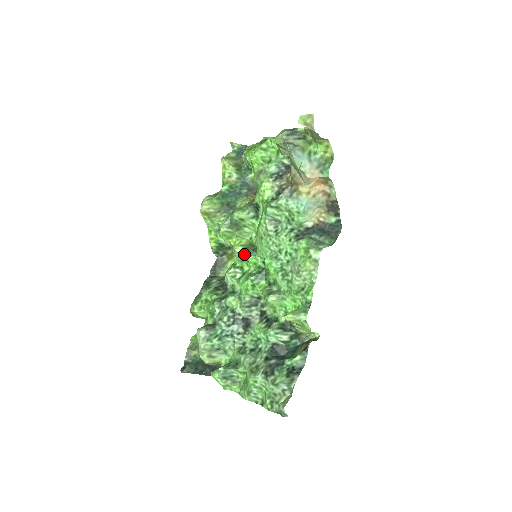
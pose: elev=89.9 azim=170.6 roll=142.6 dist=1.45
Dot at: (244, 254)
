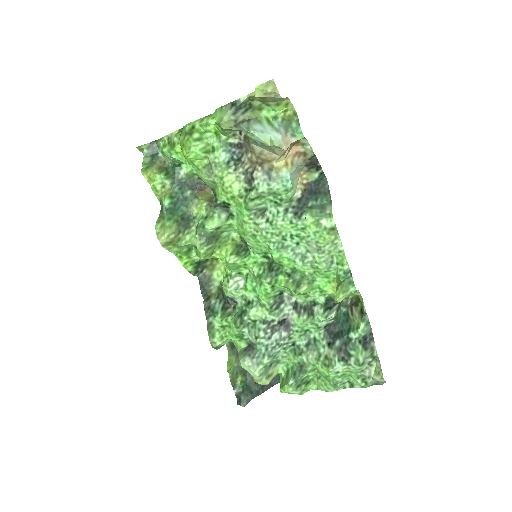
Dot at: (239, 260)
